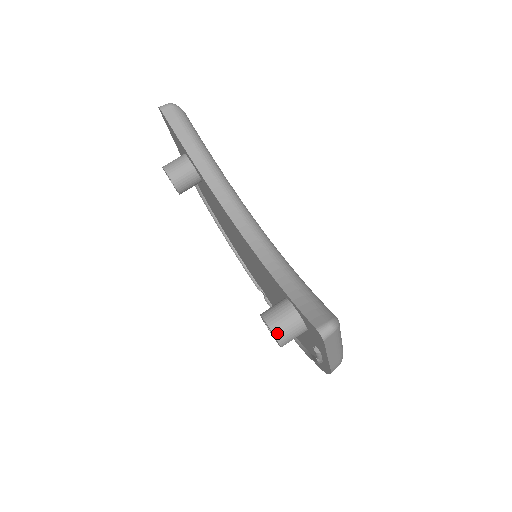
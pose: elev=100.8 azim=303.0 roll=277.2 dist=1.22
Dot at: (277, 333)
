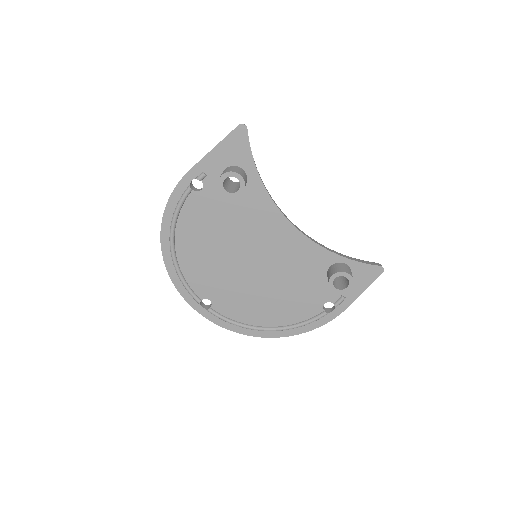
Dot at: occluded
